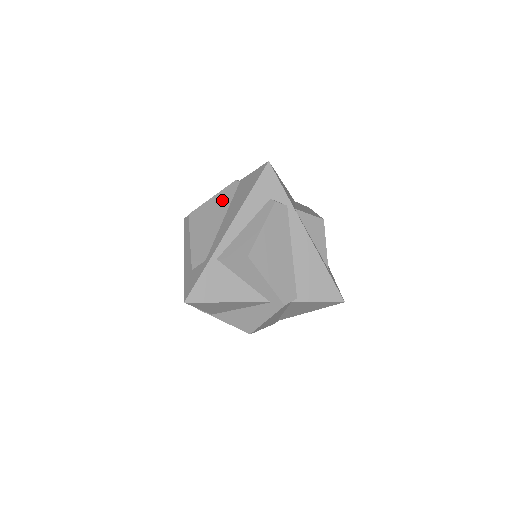
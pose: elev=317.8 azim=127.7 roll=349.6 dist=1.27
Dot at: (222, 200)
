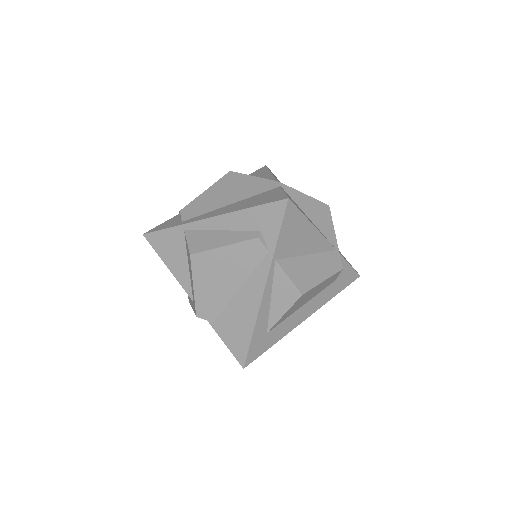
Dot at: (251, 187)
